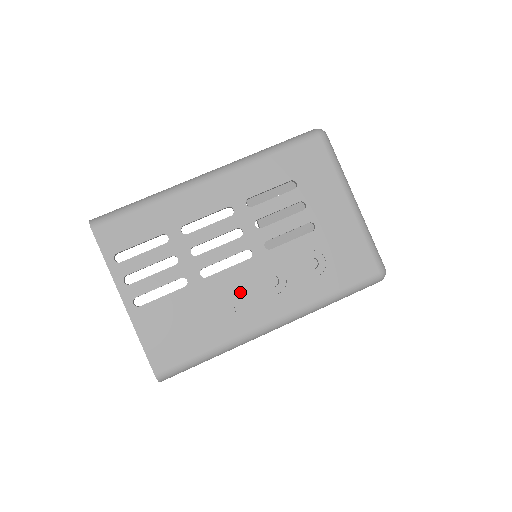
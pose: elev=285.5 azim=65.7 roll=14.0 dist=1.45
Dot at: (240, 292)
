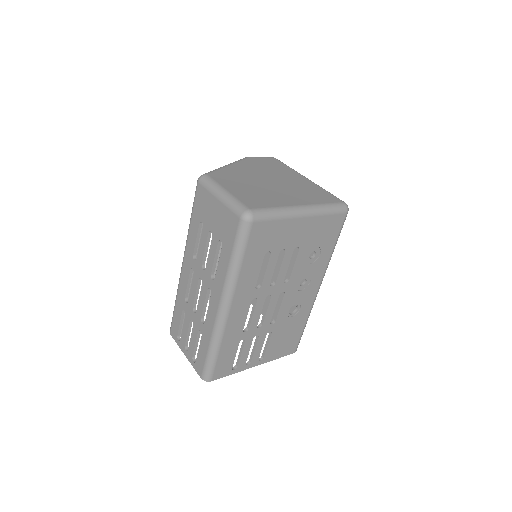
Dot at: (295, 304)
